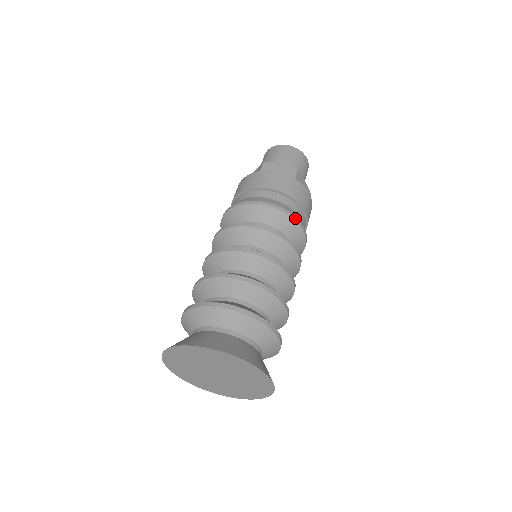
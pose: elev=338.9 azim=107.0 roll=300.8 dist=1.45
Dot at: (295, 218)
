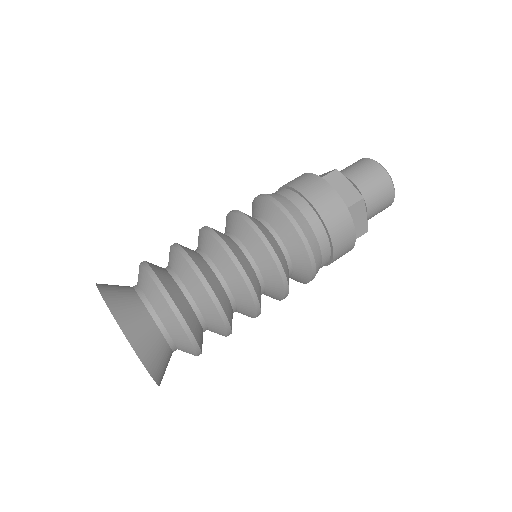
Dot at: (308, 247)
